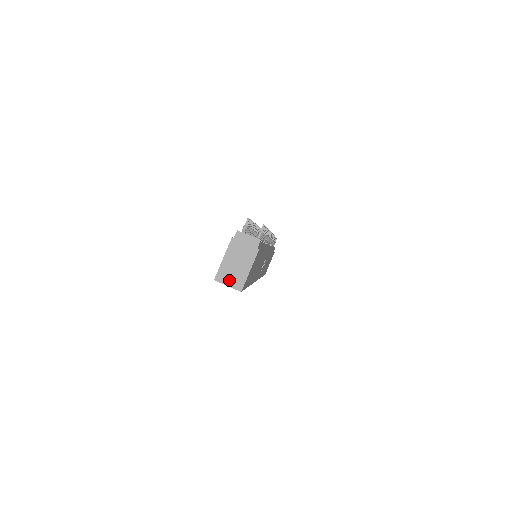
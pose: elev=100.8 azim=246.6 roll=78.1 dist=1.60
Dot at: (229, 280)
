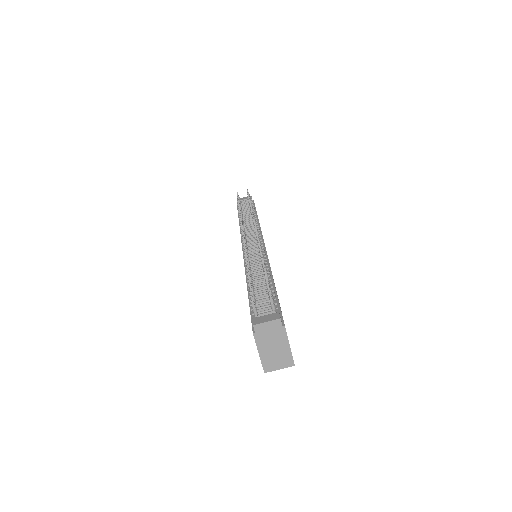
Dot at: (277, 365)
